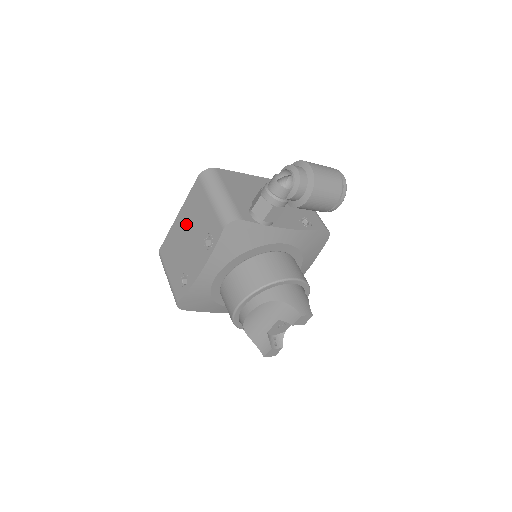
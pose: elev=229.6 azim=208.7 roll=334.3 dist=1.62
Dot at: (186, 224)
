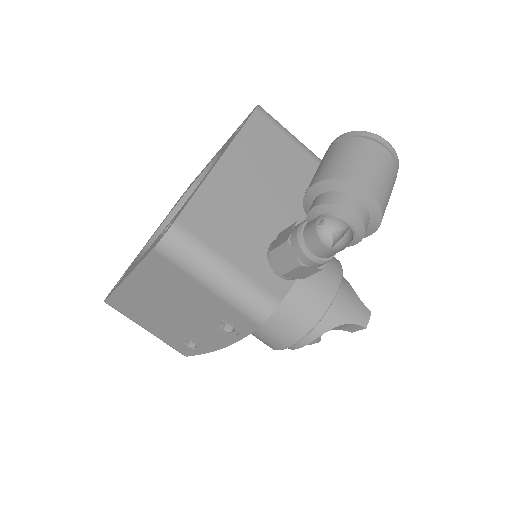
Dot at: (157, 296)
